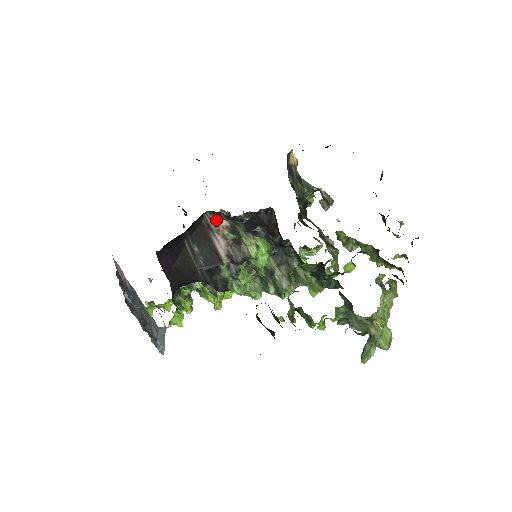
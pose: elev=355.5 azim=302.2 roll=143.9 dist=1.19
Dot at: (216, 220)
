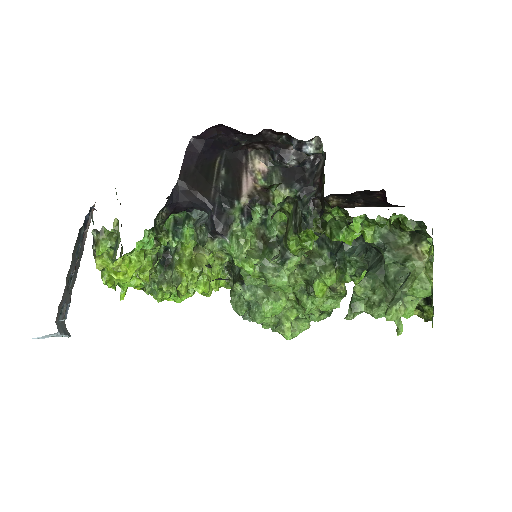
Dot at: (256, 162)
